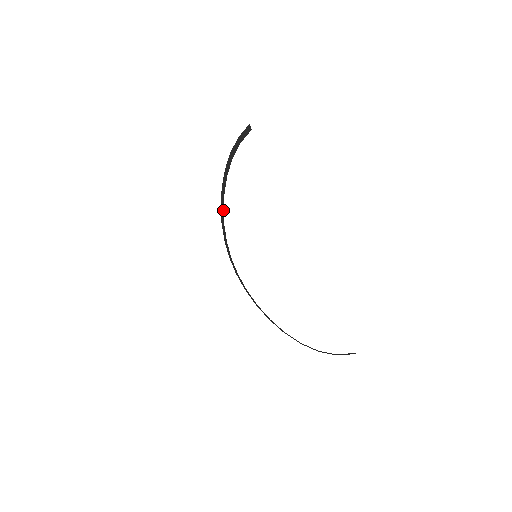
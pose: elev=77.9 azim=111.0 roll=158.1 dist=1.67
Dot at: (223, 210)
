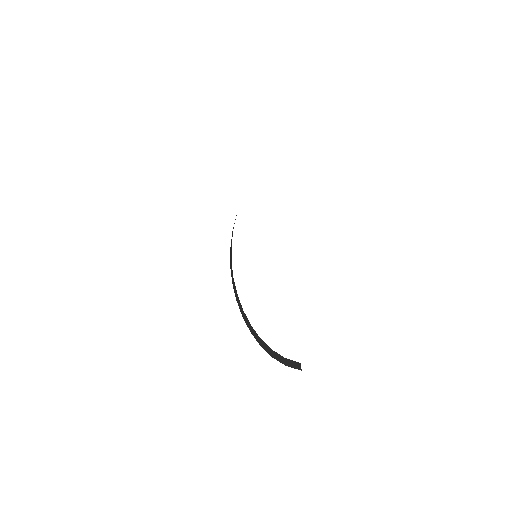
Dot at: occluded
